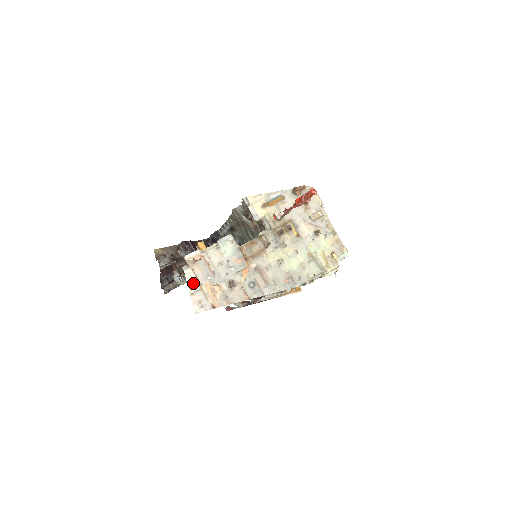
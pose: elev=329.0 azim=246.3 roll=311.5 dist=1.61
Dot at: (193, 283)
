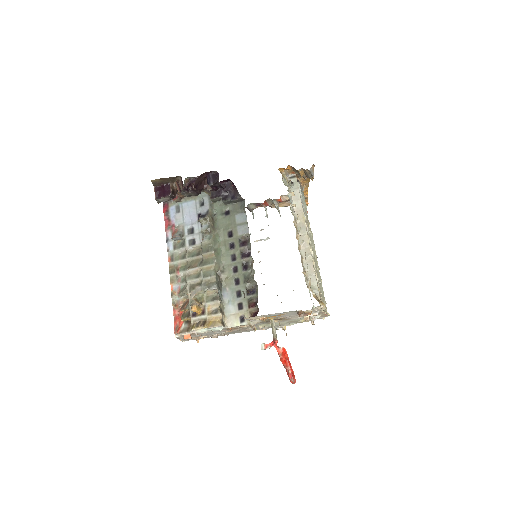
Dot at: occluded
